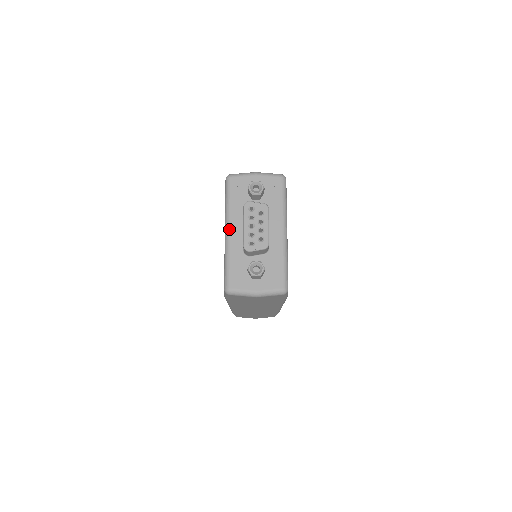
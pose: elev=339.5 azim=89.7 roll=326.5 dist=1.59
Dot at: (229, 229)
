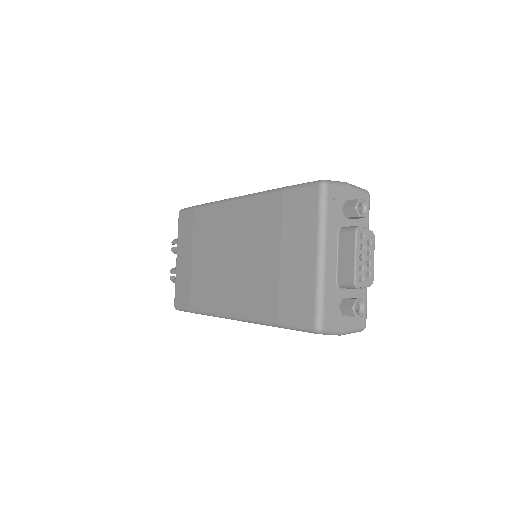
Dot at: (325, 253)
